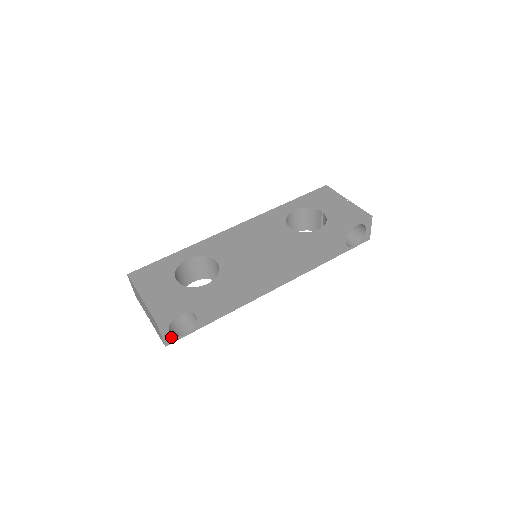
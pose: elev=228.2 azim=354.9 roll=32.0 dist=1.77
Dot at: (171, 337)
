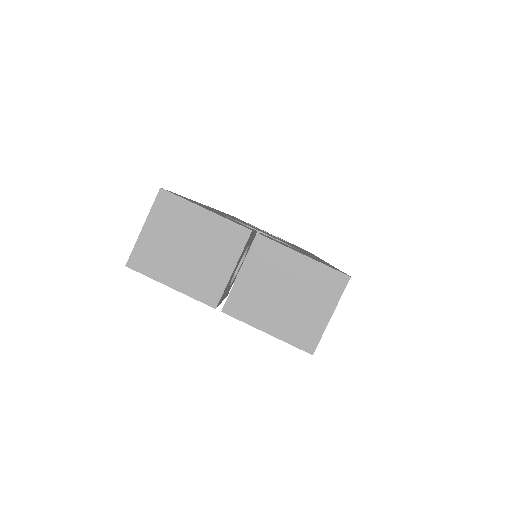
Dot at: occluded
